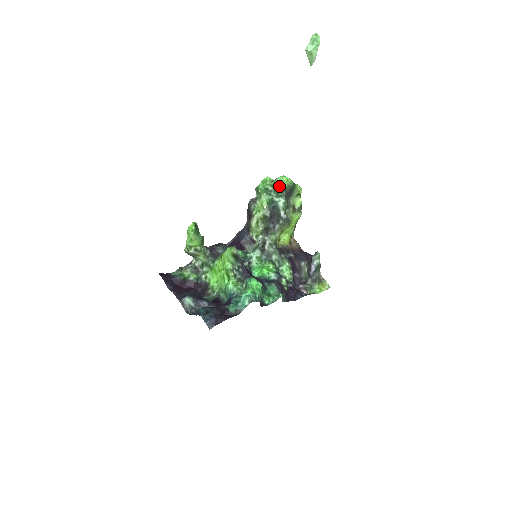
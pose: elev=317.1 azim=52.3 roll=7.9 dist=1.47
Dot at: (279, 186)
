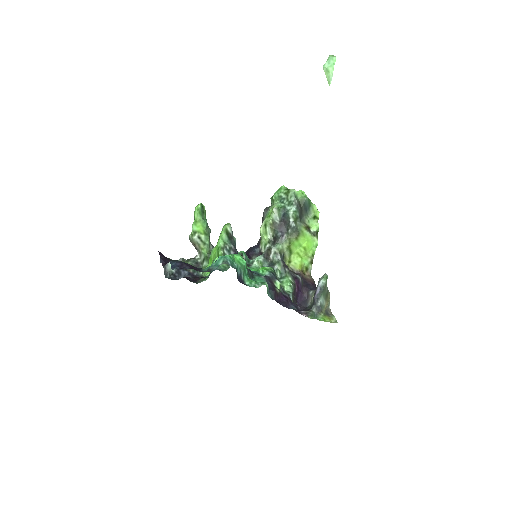
Dot at: (292, 194)
